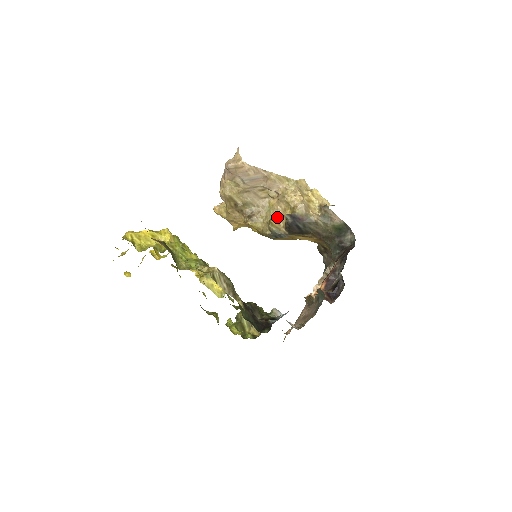
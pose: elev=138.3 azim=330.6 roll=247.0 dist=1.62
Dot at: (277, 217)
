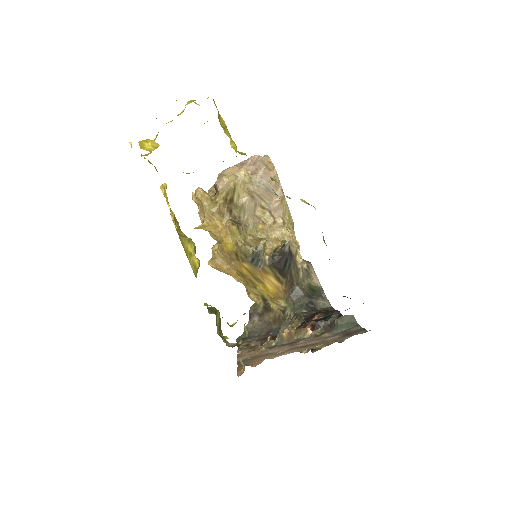
Dot at: occluded
